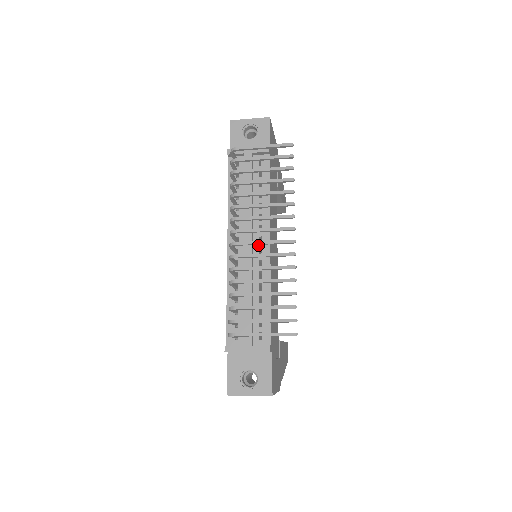
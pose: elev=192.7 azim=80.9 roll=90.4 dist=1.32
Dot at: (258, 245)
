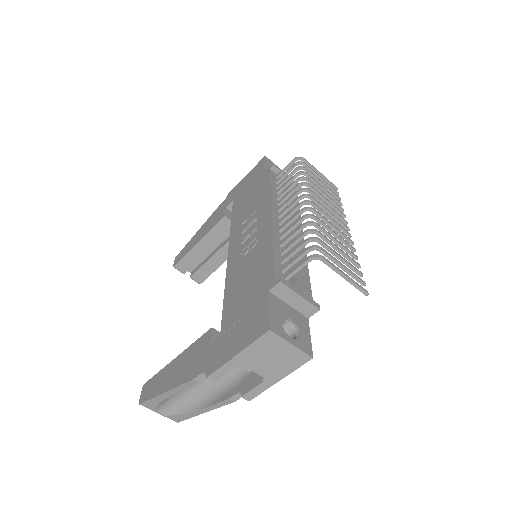
Dot at: occluded
